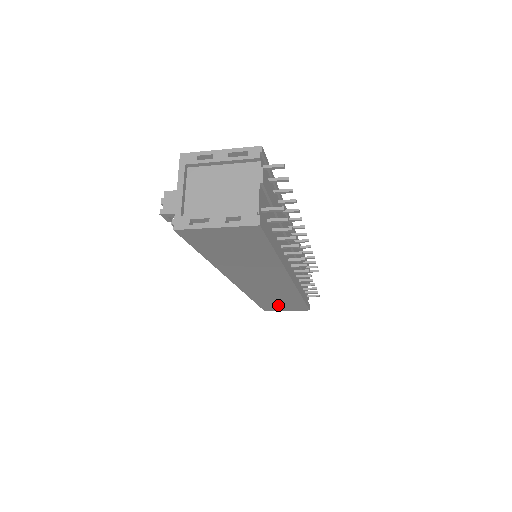
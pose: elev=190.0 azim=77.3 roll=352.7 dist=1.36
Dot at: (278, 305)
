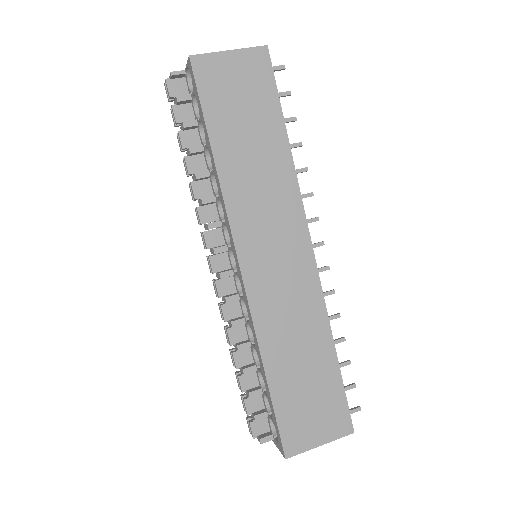
Dot at: occluded
